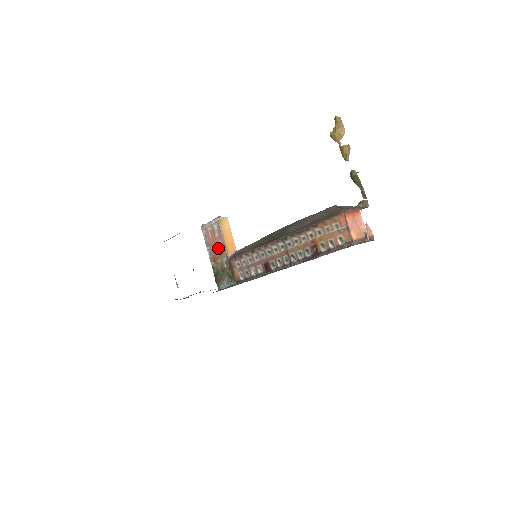
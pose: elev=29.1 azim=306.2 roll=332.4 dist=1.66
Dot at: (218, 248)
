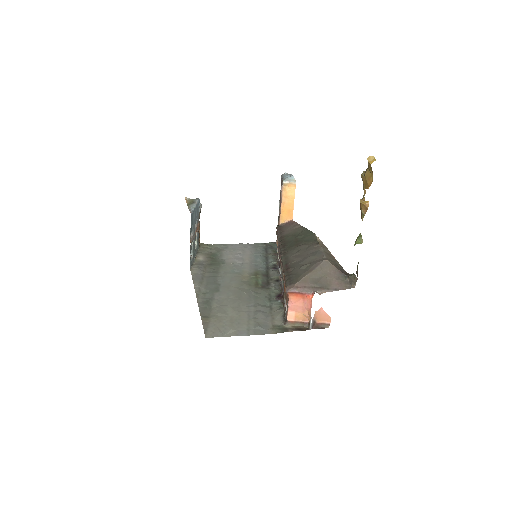
Dot at: occluded
